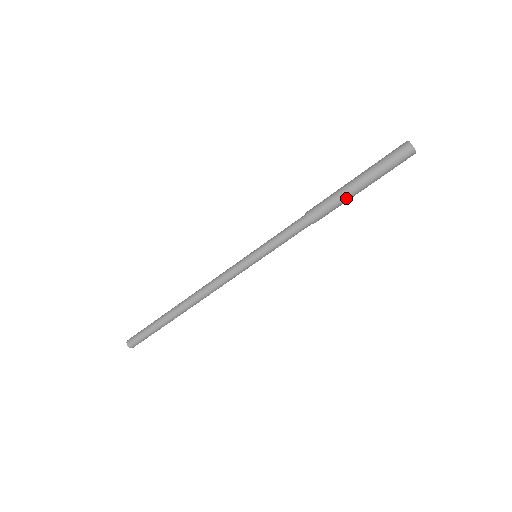
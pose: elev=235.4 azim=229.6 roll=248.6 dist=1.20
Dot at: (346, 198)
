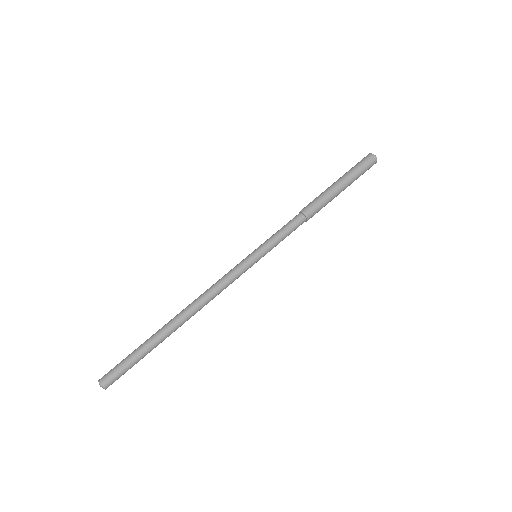
Dot at: (333, 196)
